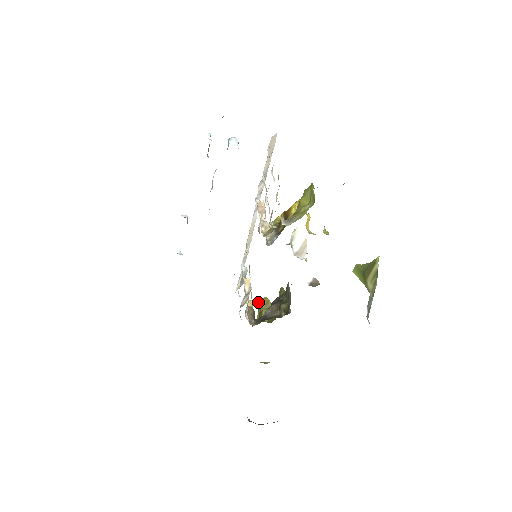
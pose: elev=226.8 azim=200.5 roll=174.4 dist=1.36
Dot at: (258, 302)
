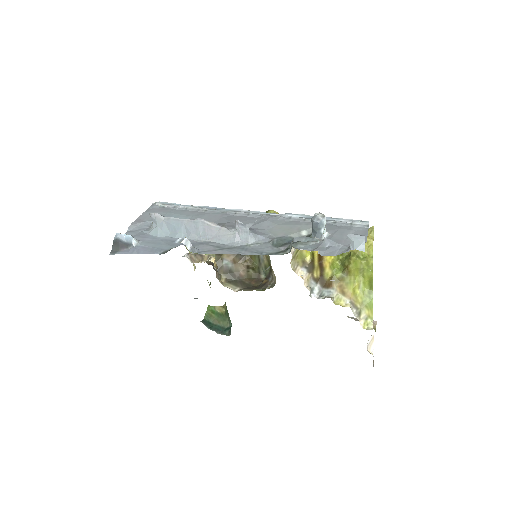
Dot at: occluded
